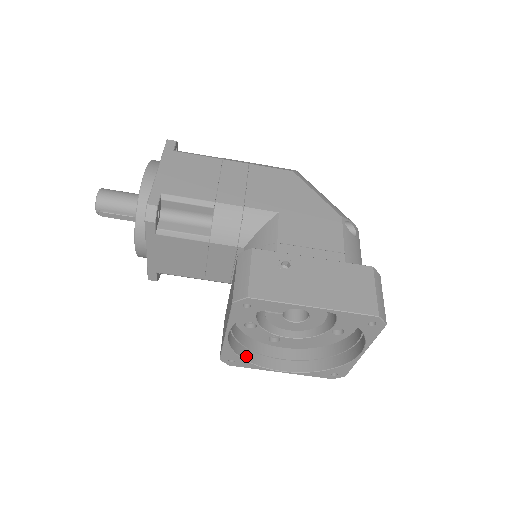
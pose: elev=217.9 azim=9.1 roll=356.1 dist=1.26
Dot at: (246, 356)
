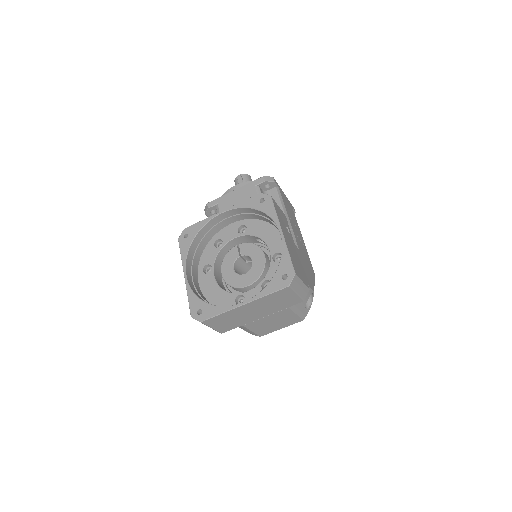
Dot at: (193, 245)
